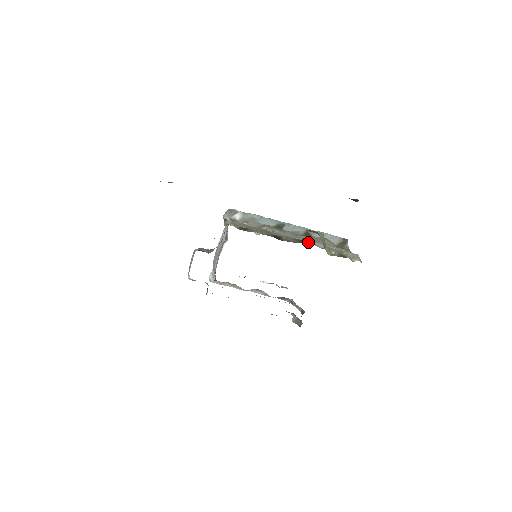
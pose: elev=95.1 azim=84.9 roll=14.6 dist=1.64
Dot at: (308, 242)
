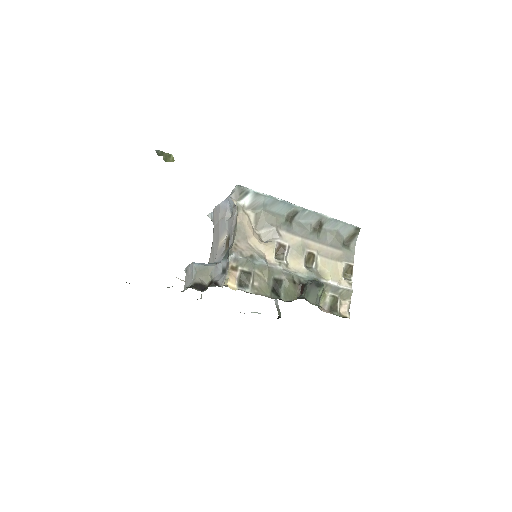
Dot at: (309, 274)
